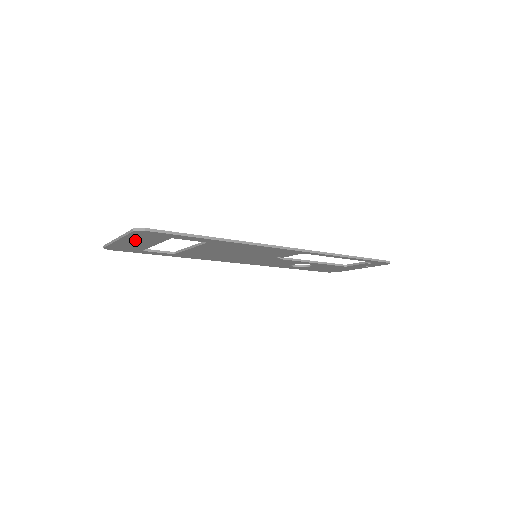
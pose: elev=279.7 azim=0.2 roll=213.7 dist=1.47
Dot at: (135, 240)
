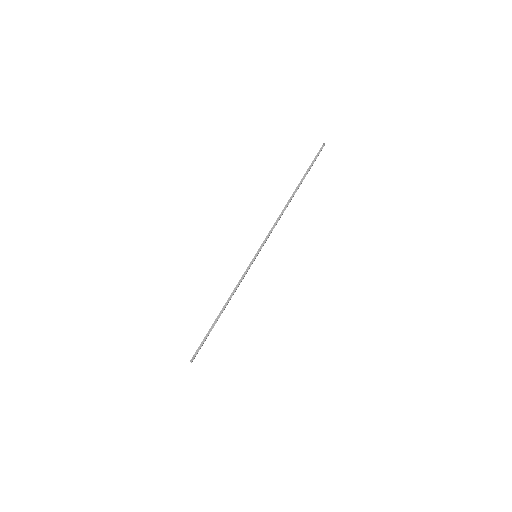
Dot at: occluded
